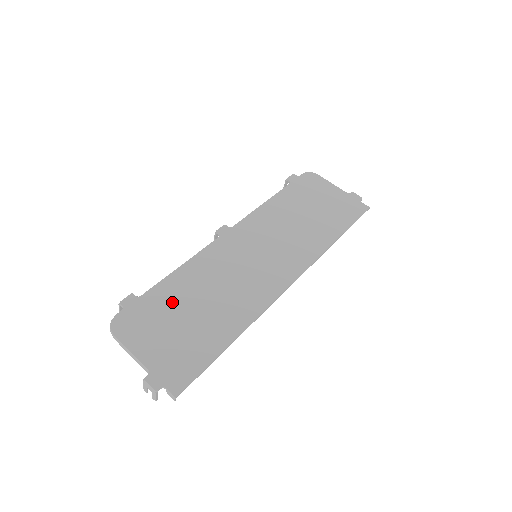
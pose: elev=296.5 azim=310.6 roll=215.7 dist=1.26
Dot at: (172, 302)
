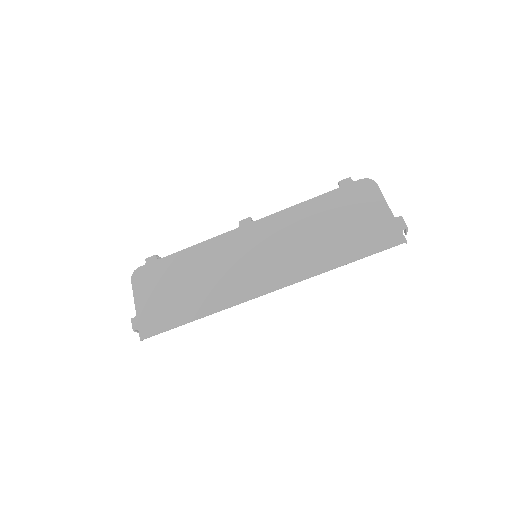
Dot at: (174, 272)
